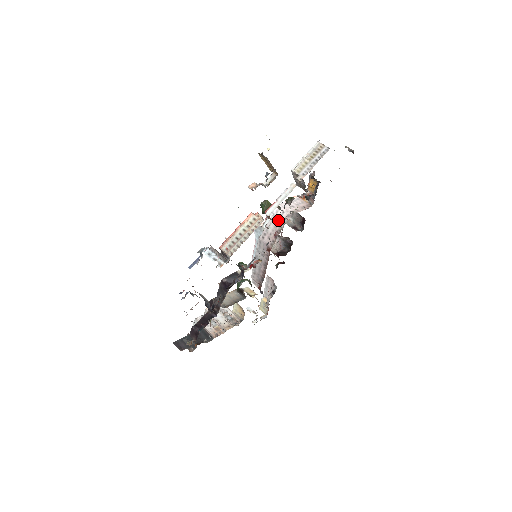
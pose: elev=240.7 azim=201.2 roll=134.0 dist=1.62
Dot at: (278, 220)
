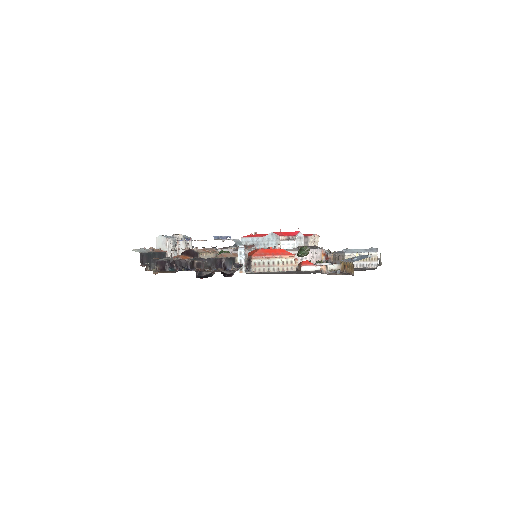
Dot at: occluded
